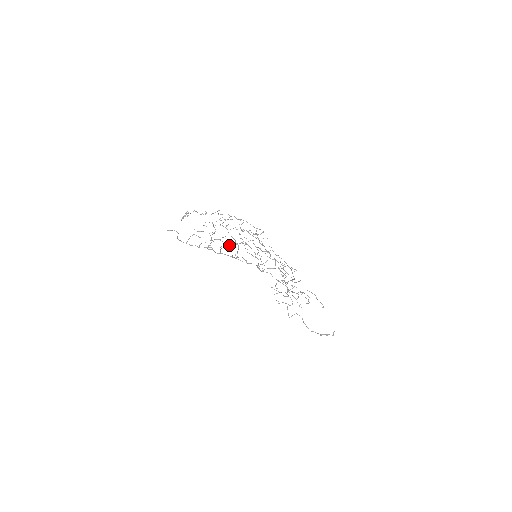
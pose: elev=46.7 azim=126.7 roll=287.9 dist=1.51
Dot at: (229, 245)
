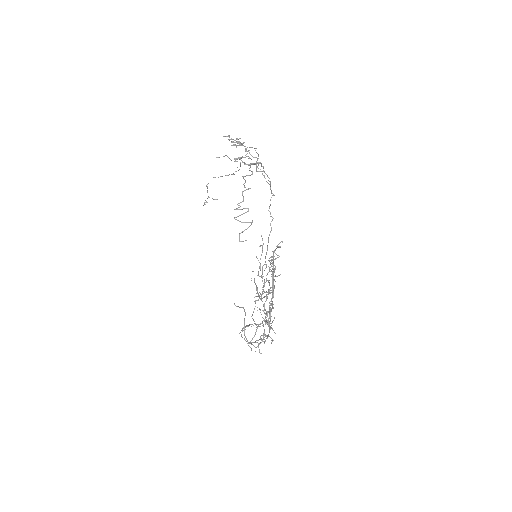
Dot at: occluded
